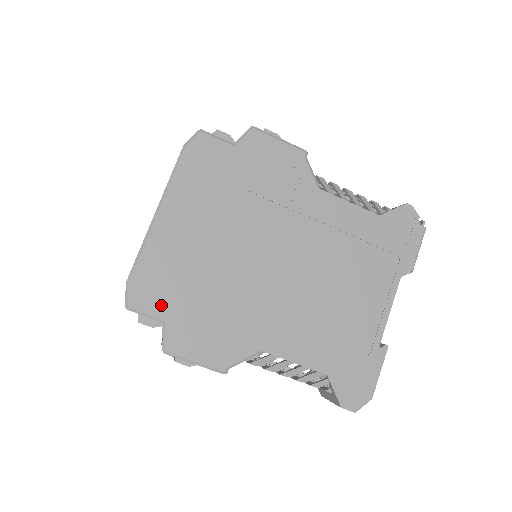
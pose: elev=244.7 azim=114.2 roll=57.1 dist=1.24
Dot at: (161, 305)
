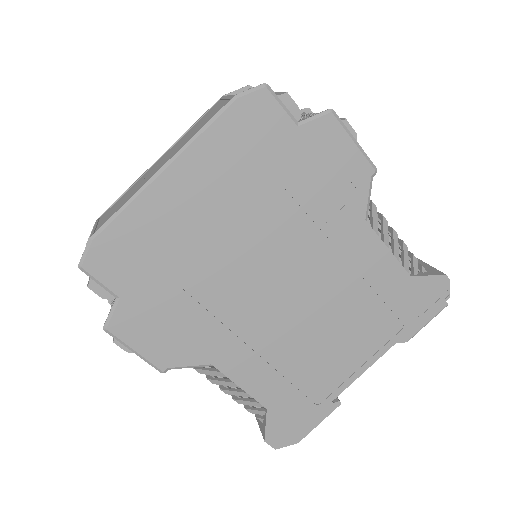
Dot at: (122, 279)
